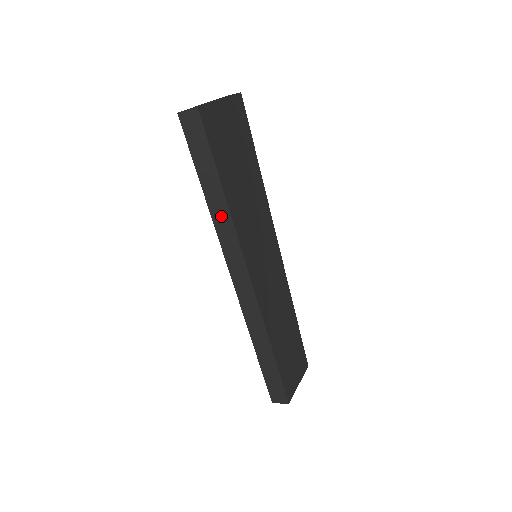
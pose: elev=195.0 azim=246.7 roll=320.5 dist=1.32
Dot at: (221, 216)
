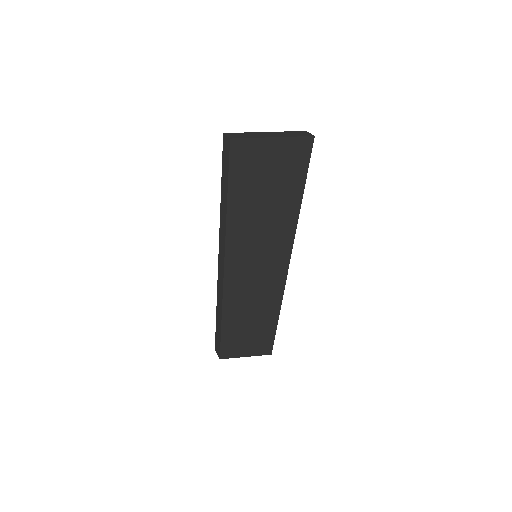
Dot at: (223, 215)
